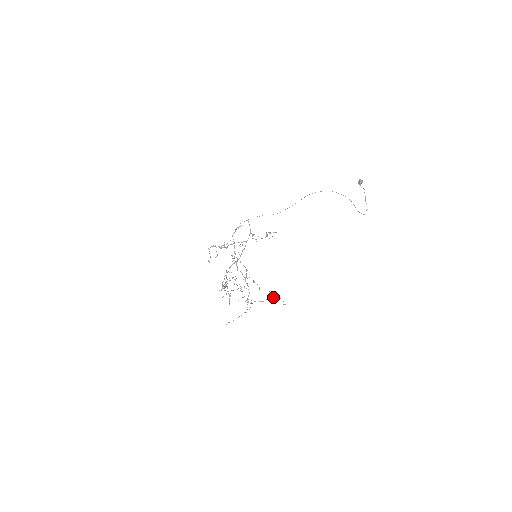
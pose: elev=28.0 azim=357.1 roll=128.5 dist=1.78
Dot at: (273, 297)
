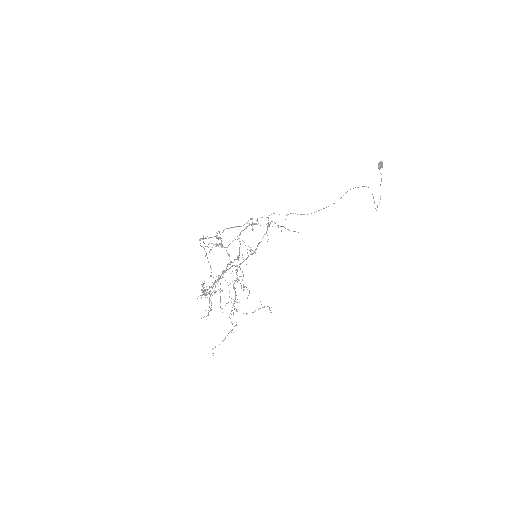
Dot at: (263, 307)
